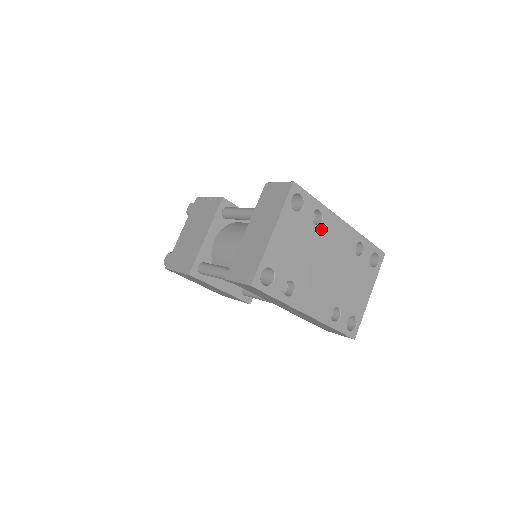
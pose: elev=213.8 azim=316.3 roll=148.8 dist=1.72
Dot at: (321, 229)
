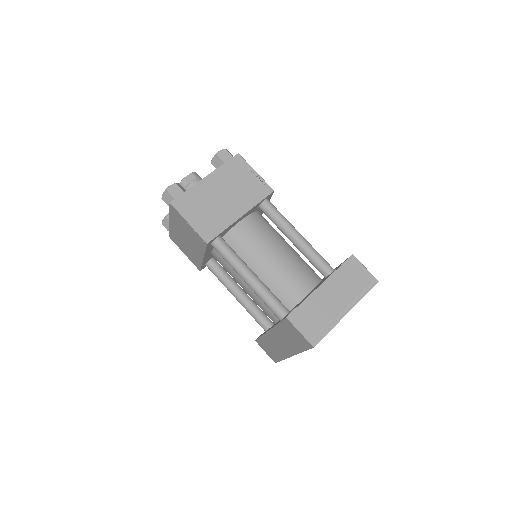
Dot at: occluded
